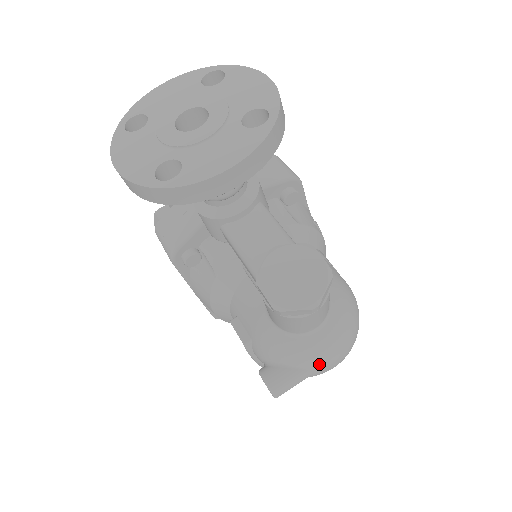
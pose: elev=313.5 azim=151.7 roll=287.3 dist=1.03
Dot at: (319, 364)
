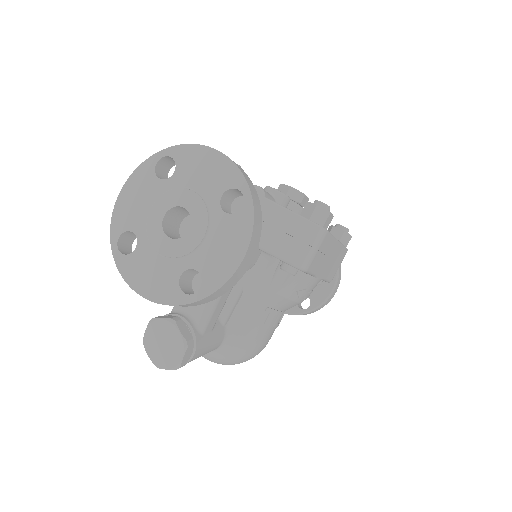
Dot at: occluded
